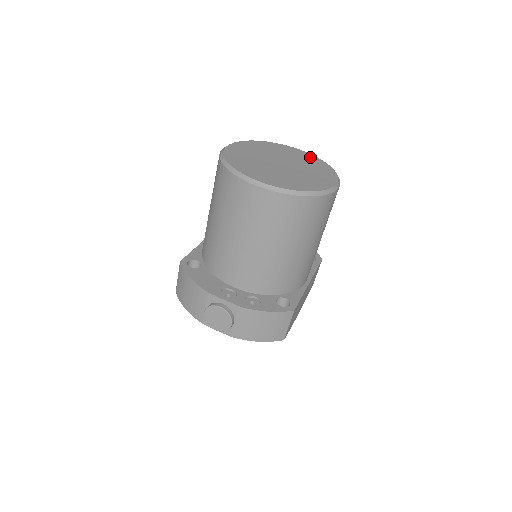
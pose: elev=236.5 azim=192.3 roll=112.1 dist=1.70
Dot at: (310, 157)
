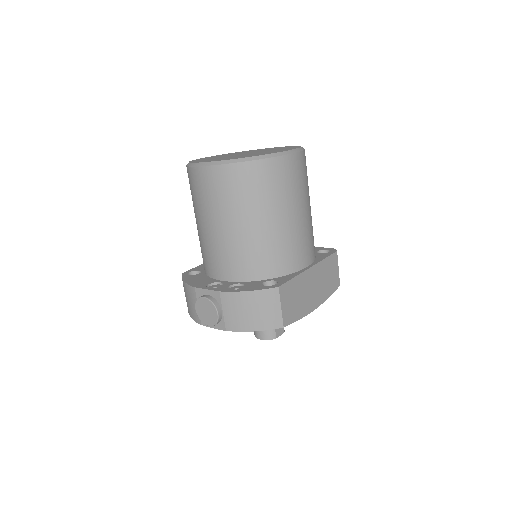
Dot at: (283, 147)
